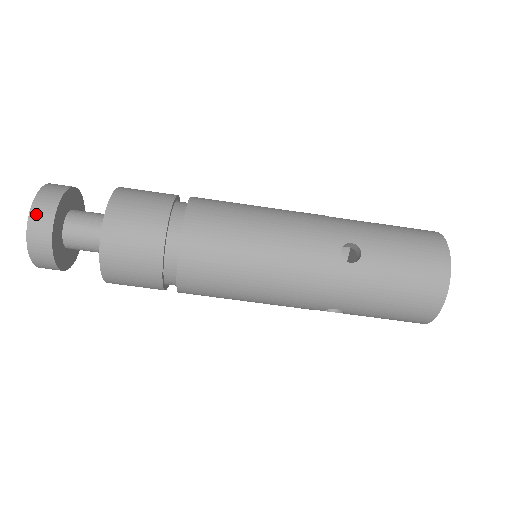
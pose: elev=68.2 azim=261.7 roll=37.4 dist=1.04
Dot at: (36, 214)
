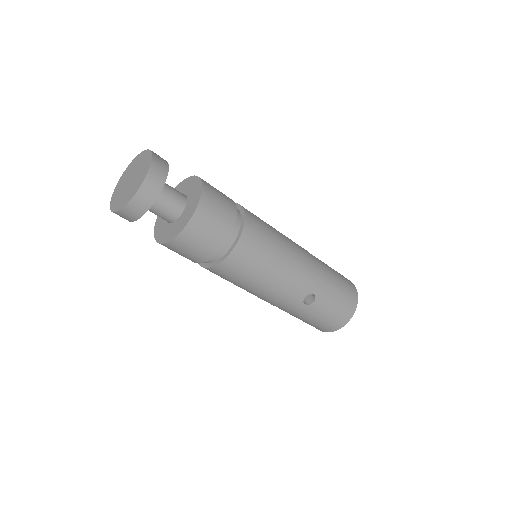
Dot at: (138, 199)
